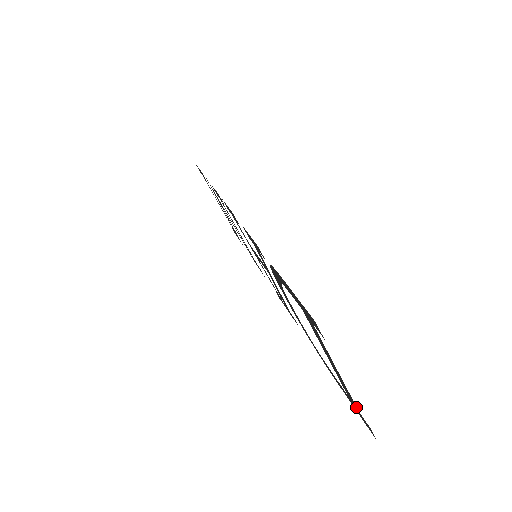
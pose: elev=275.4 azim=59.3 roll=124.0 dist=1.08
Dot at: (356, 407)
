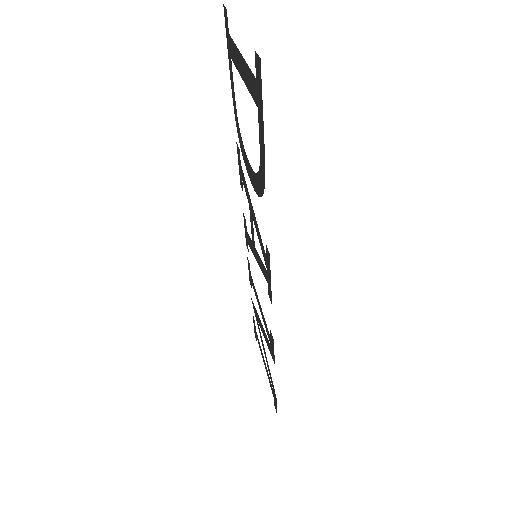
Dot at: (255, 81)
